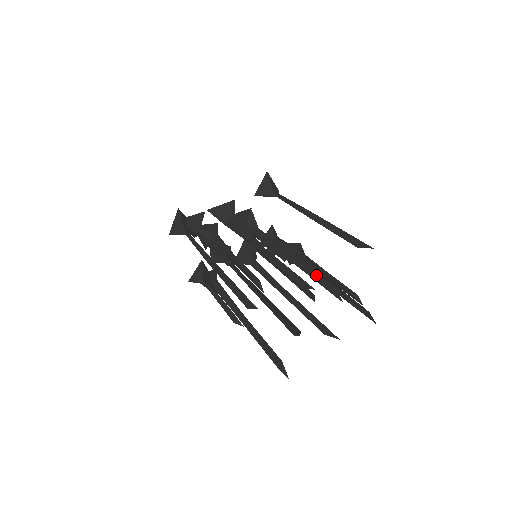
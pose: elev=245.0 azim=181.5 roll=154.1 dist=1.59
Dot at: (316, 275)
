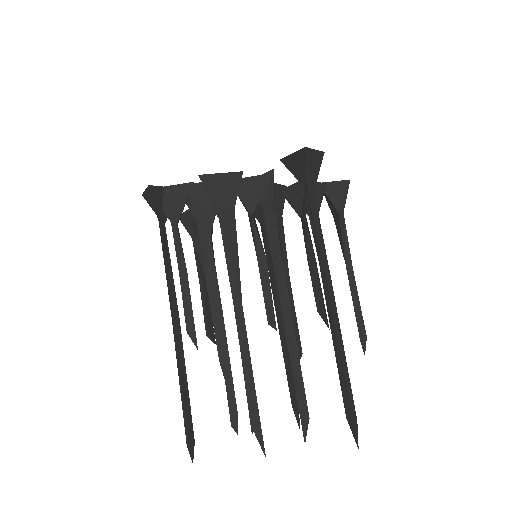
Dot at: (299, 375)
